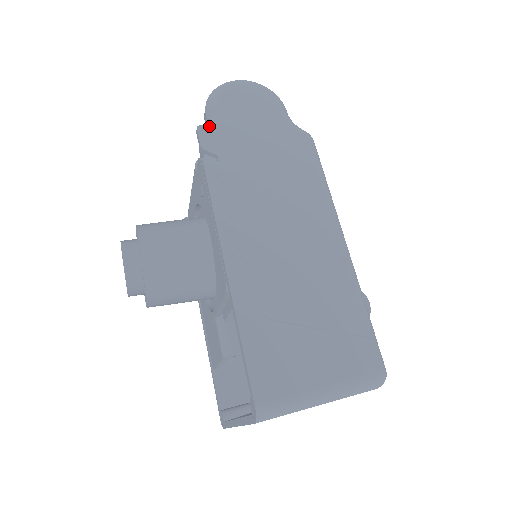
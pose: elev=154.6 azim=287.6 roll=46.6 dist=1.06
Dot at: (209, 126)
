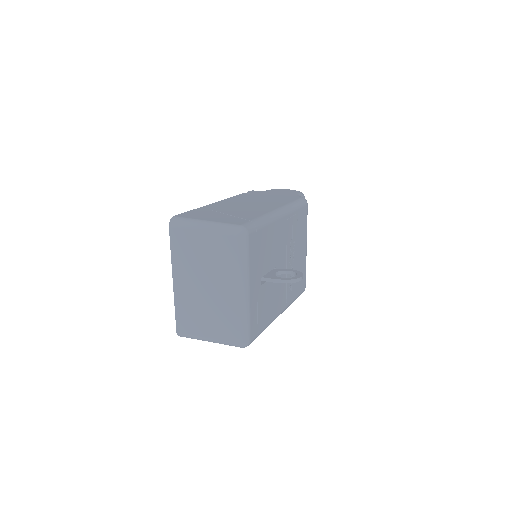
Dot at: (258, 191)
